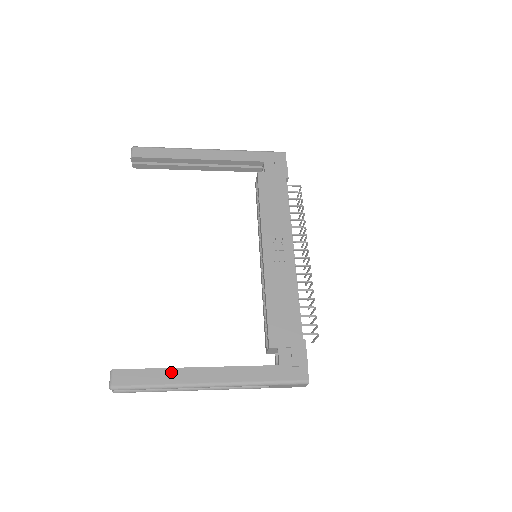
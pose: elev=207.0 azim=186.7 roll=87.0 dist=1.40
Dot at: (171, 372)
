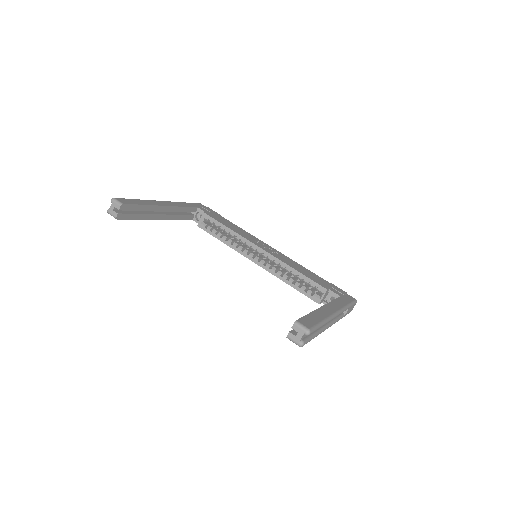
Dot at: (317, 312)
